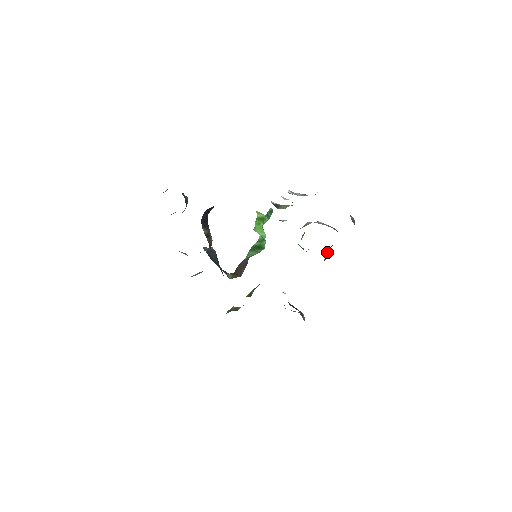
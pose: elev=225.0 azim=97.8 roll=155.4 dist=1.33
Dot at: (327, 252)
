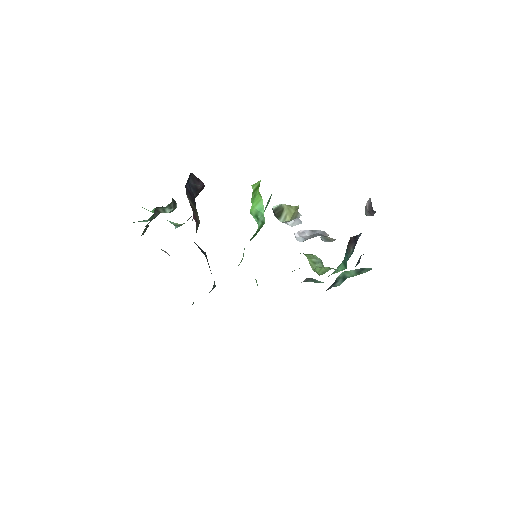
Dot at: occluded
